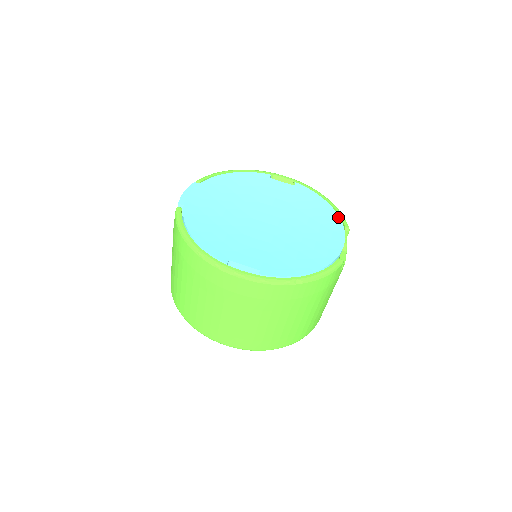
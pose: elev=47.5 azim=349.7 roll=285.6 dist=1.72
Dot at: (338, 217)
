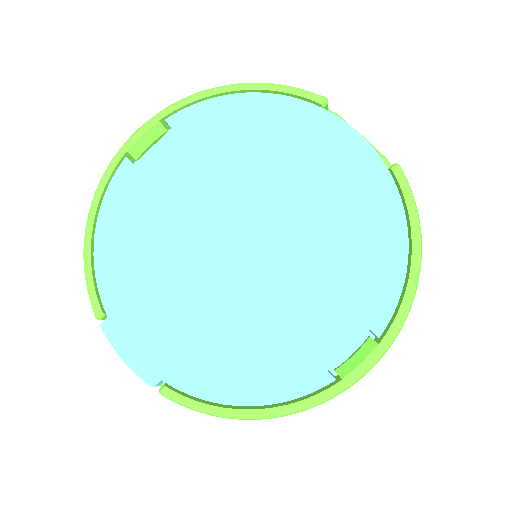
Dot at: (290, 100)
